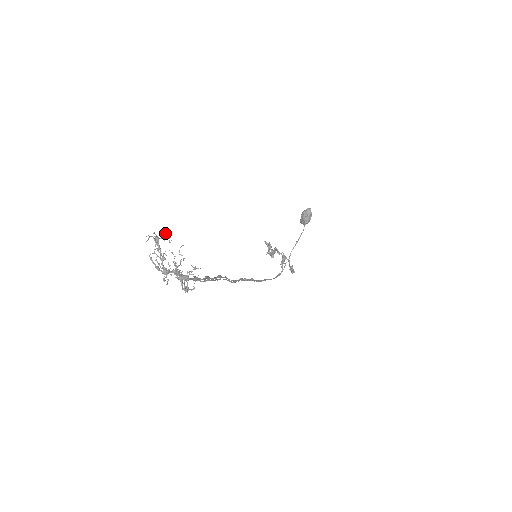
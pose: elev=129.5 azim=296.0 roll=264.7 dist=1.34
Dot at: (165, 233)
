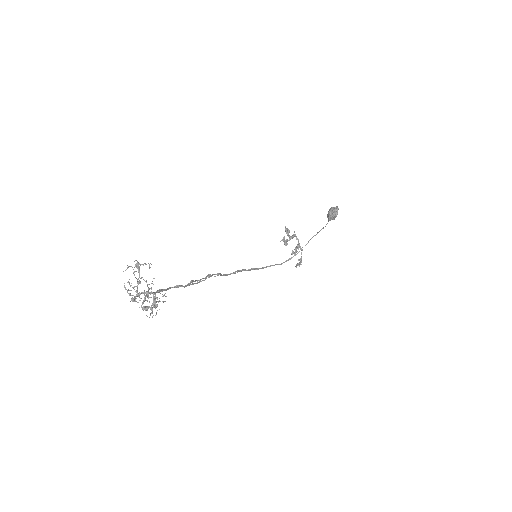
Dot at: (145, 263)
